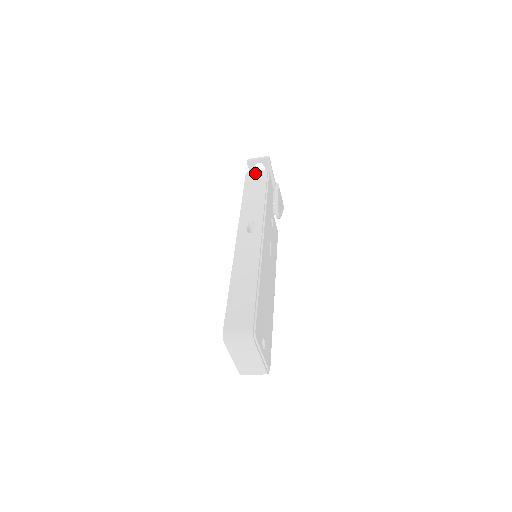
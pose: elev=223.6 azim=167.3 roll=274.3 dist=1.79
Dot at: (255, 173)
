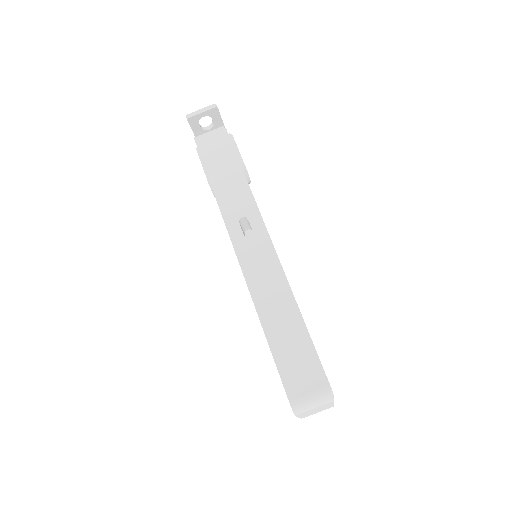
Dot at: (208, 136)
